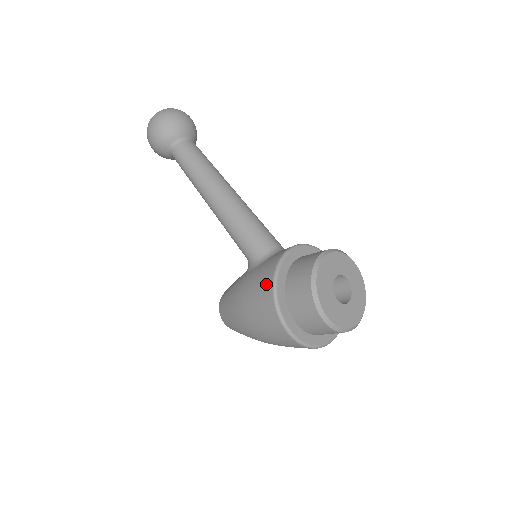
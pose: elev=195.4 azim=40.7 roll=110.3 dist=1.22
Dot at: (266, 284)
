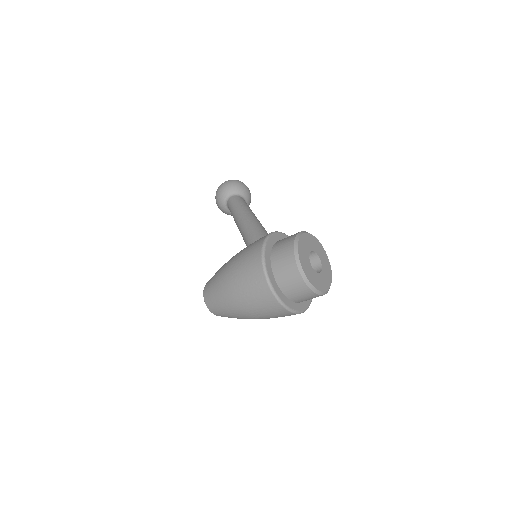
Dot at: (262, 237)
